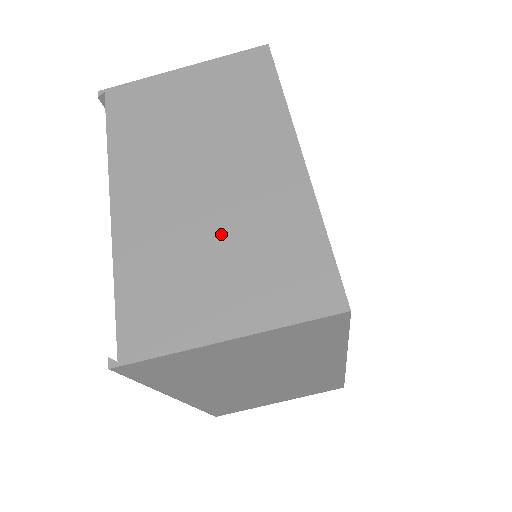
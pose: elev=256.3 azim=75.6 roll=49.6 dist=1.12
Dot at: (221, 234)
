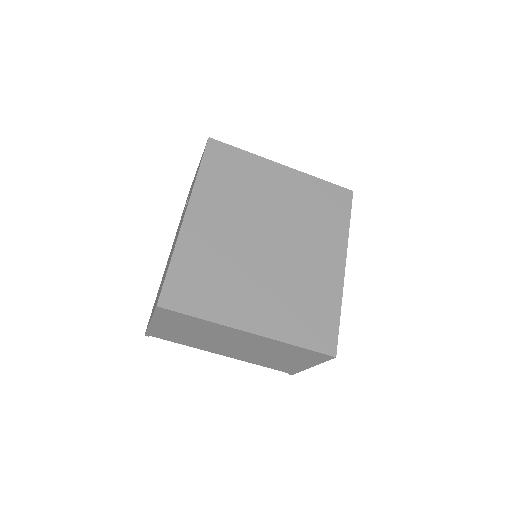
Dot at: (267, 354)
